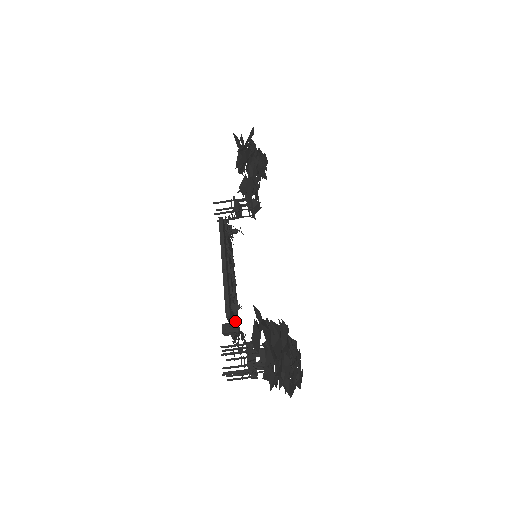
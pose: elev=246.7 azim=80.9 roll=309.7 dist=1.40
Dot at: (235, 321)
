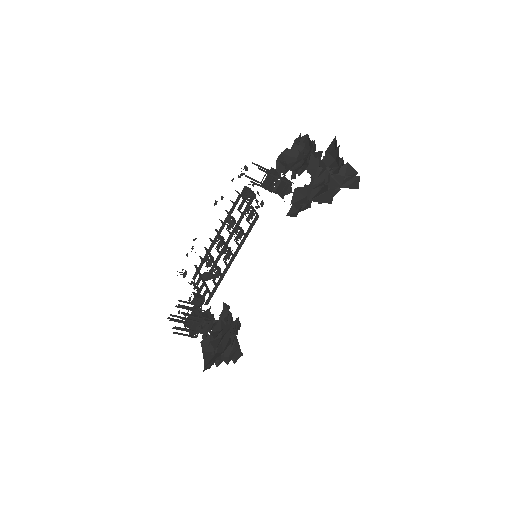
Dot at: occluded
